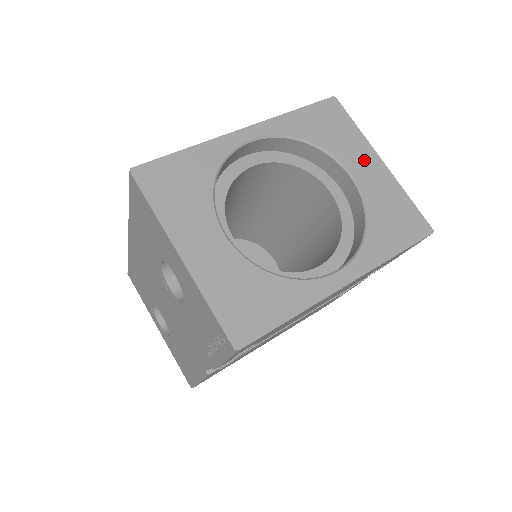
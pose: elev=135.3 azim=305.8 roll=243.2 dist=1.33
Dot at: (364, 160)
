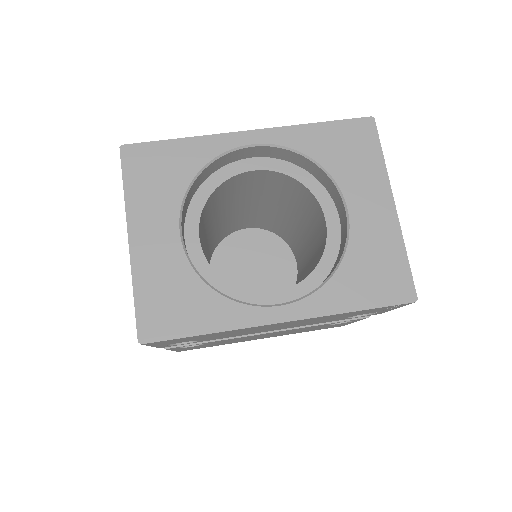
Dot at: (372, 197)
